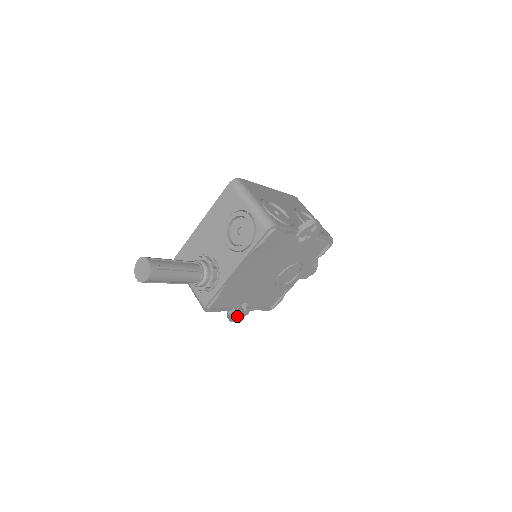
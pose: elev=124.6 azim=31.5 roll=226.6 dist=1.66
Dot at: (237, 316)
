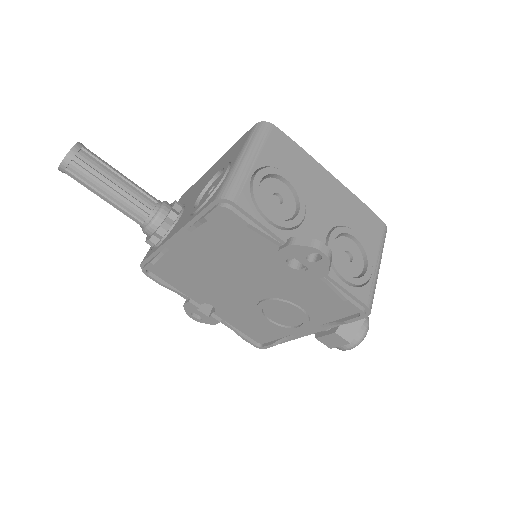
Dot at: occluded
